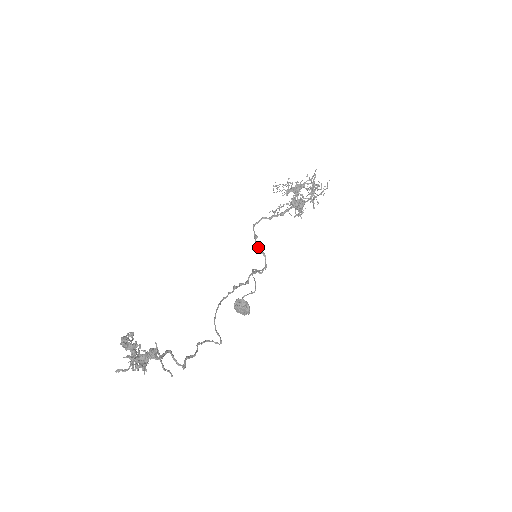
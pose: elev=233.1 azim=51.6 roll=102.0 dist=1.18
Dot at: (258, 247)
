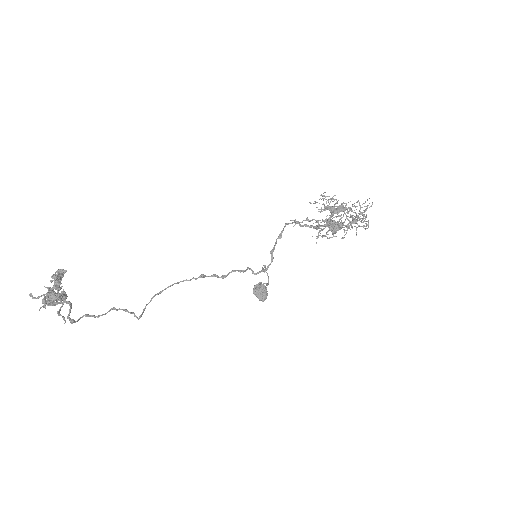
Dot at: (273, 248)
